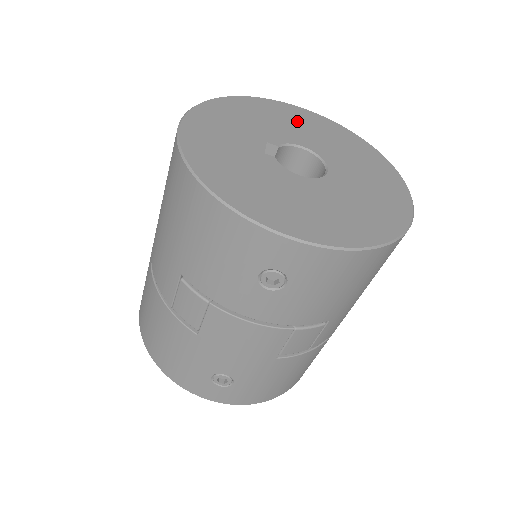
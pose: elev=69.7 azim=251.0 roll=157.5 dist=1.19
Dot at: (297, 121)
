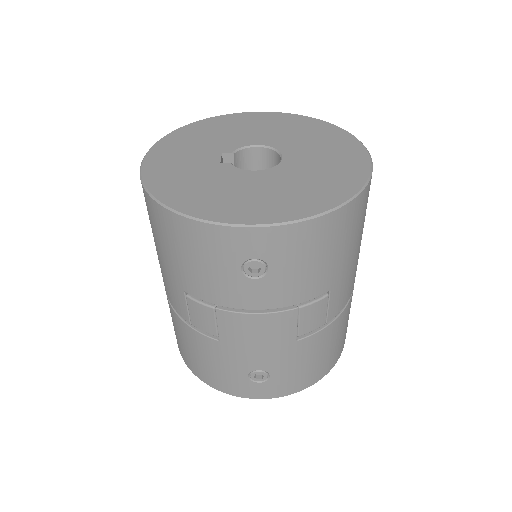
Dot at: (249, 125)
